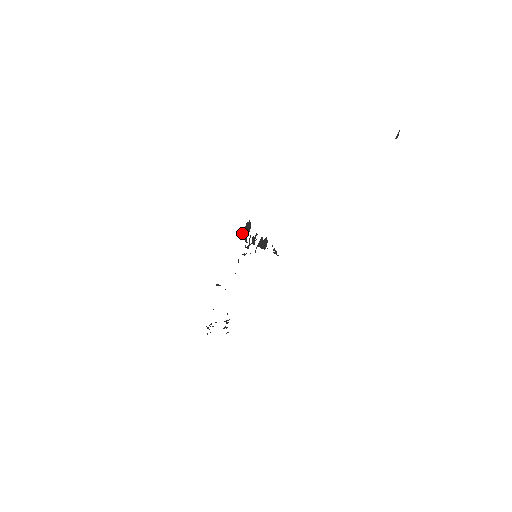
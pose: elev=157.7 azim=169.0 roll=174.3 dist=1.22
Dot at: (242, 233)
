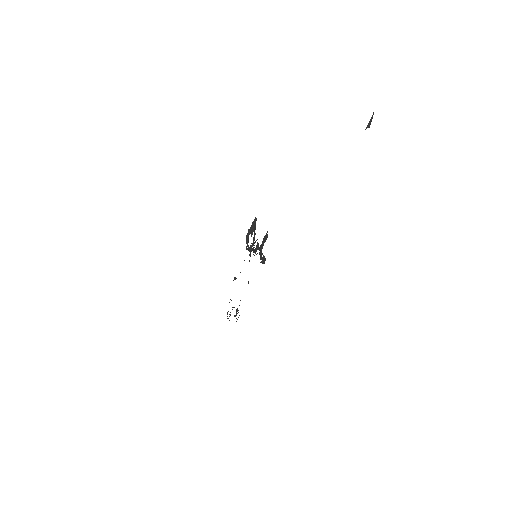
Dot at: (246, 238)
